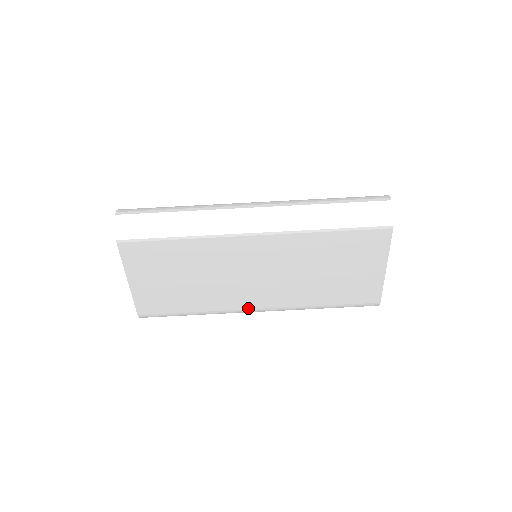
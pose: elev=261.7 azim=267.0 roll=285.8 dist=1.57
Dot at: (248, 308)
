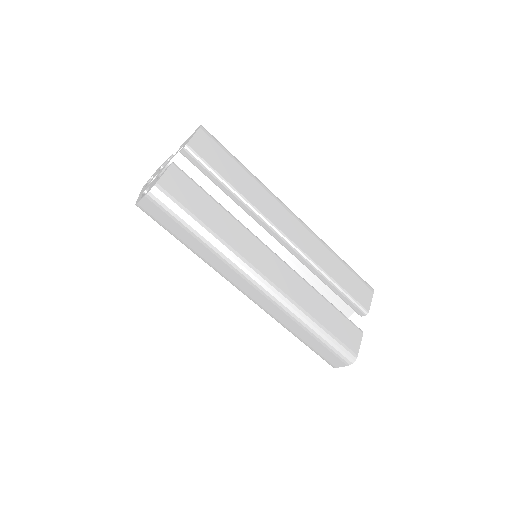
Dot at: occluded
